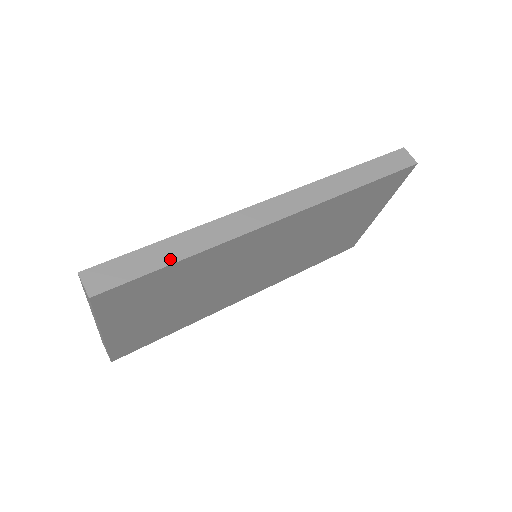
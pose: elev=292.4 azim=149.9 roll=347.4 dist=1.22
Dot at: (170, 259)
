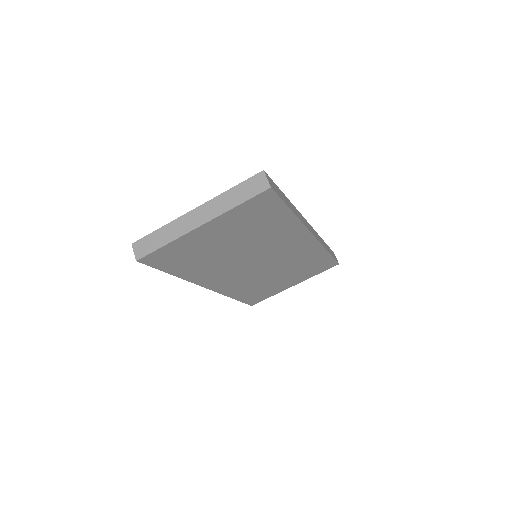
Dot at: (289, 206)
